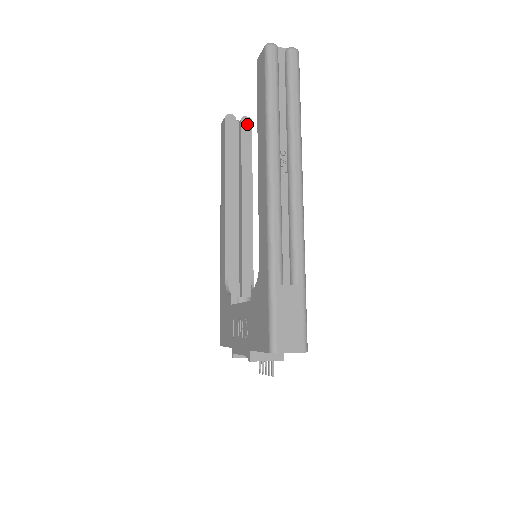
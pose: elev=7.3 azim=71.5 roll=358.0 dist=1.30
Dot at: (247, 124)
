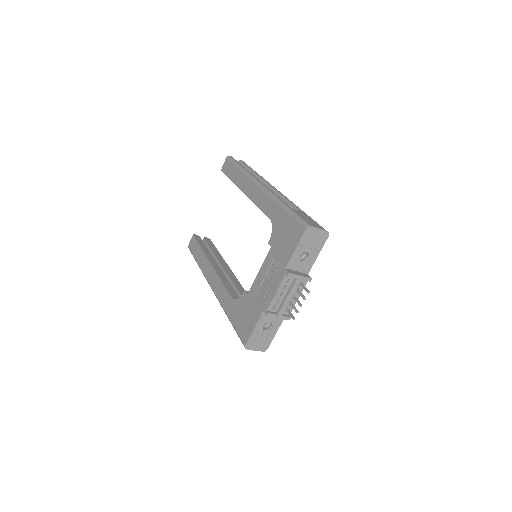
Dot at: (208, 240)
